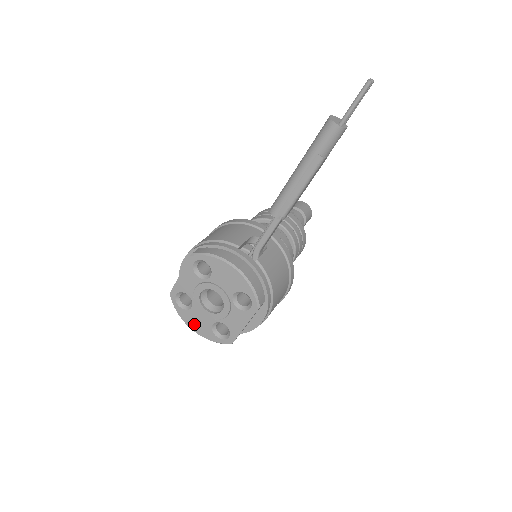
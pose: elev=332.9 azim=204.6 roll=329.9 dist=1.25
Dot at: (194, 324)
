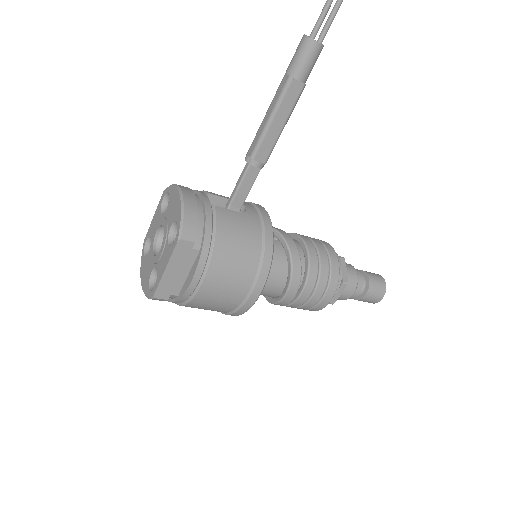
Dot at: (144, 275)
